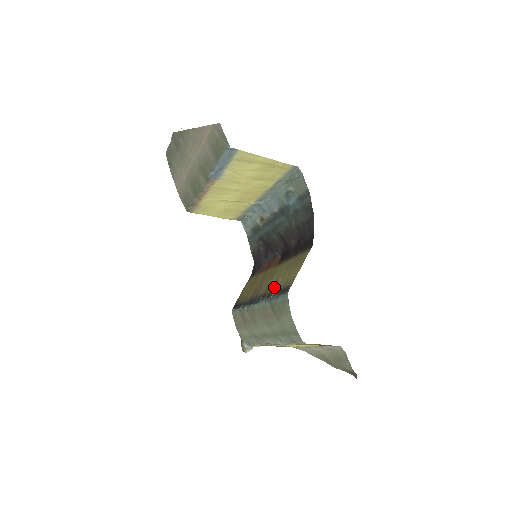
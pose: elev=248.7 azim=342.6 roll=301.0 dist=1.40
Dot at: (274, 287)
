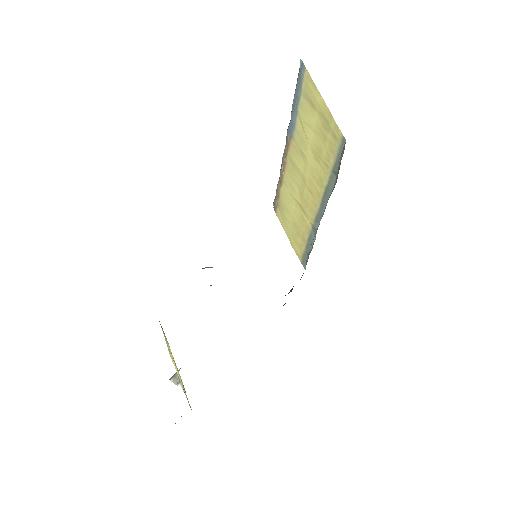
Dot at: occluded
